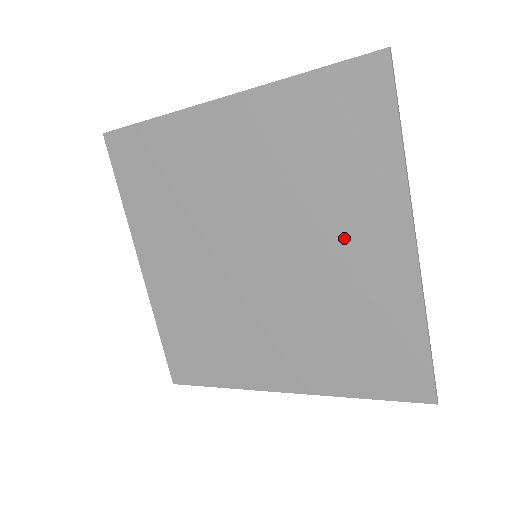
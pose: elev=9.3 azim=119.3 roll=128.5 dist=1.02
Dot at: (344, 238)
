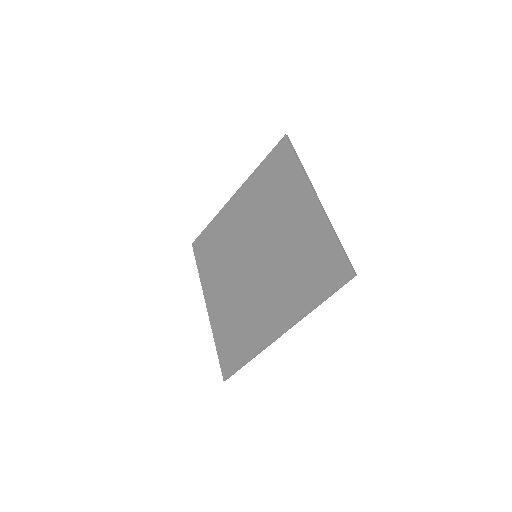
Dot at: (288, 216)
